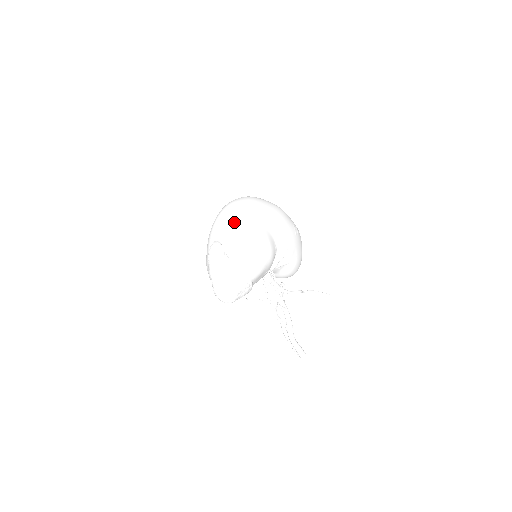
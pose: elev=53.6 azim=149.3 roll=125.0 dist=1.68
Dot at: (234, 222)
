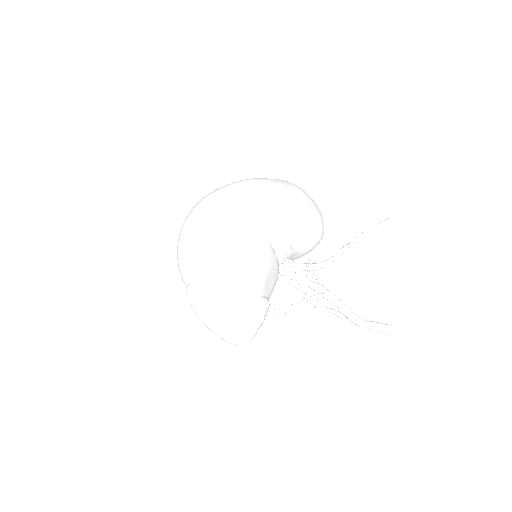
Dot at: (192, 248)
